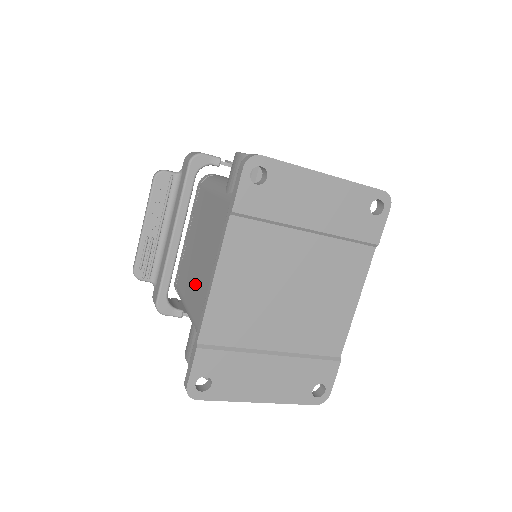
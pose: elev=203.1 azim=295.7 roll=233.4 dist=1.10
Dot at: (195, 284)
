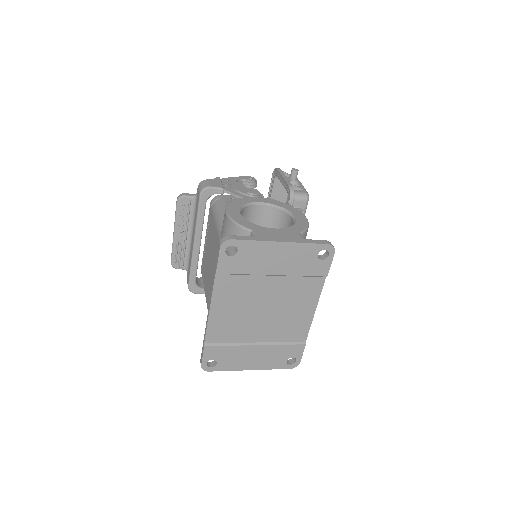
Dot at: (209, 288)
